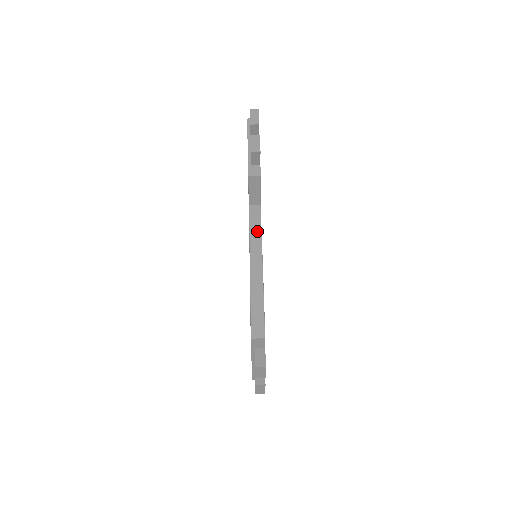
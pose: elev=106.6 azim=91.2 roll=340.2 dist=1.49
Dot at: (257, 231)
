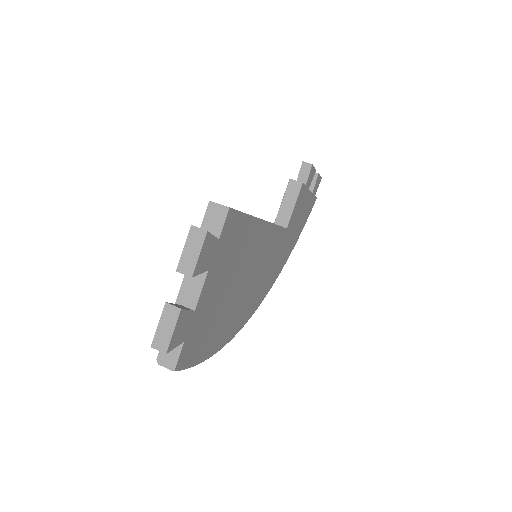
Dot at: occluded
